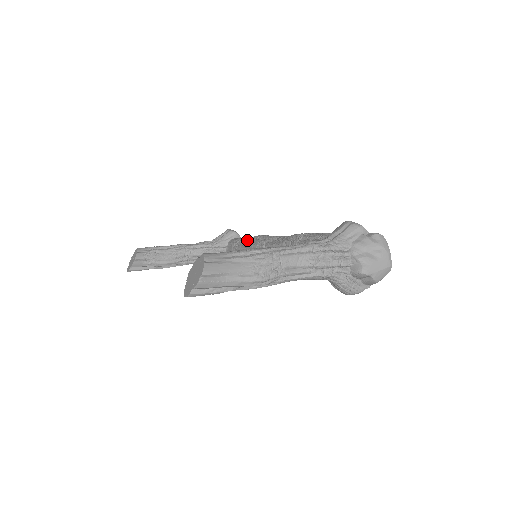
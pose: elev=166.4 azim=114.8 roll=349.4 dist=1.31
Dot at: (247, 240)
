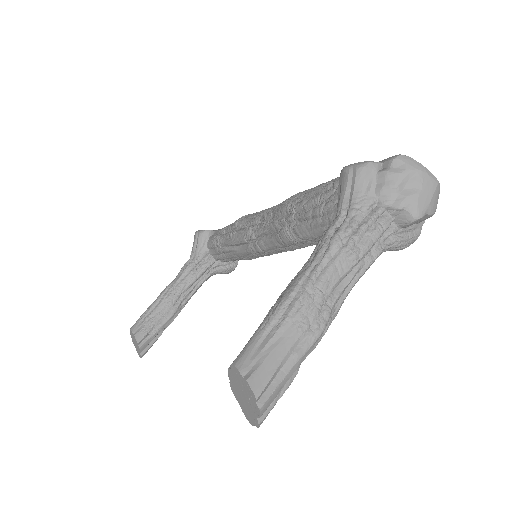
Dot at: (227, 237)
